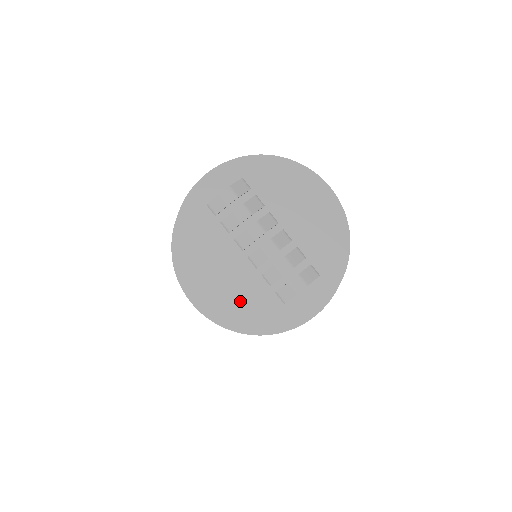
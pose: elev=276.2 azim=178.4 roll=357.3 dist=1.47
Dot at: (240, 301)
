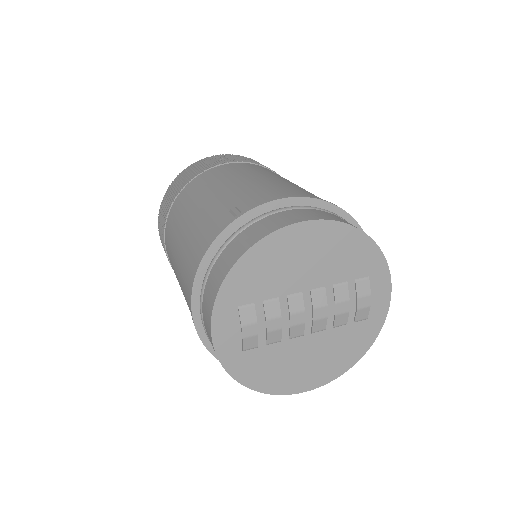
Dot at: (340, 354)
